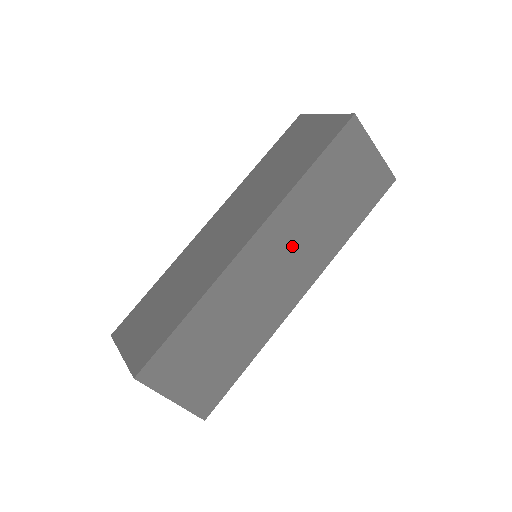
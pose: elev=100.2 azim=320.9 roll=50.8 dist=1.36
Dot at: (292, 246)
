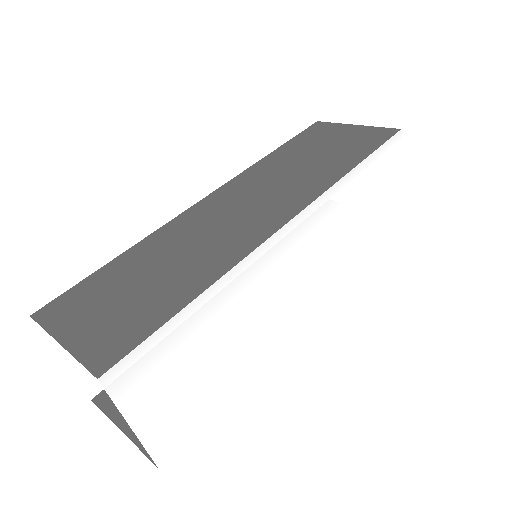
Dot at: (259, 193)
